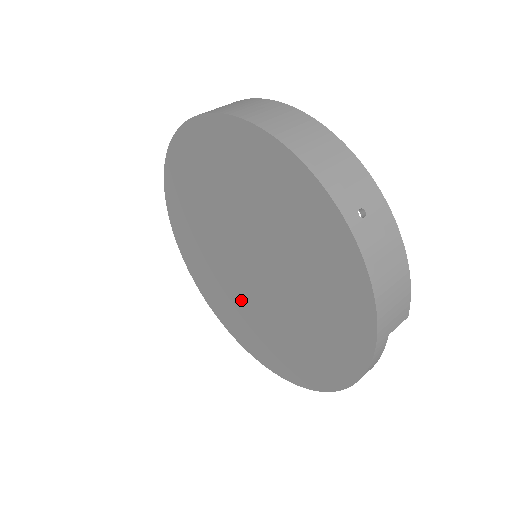
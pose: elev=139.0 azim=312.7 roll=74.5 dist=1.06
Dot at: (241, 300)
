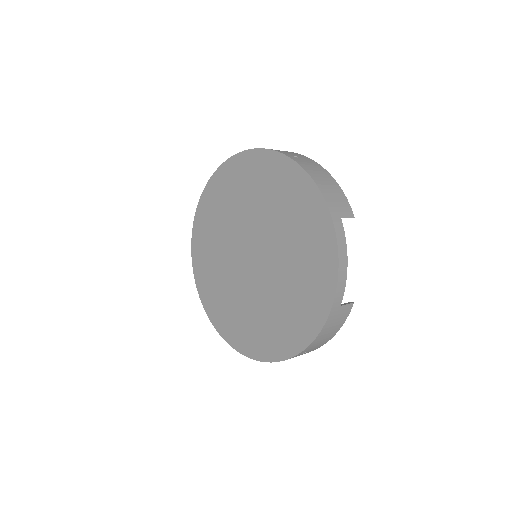
Dot at: (254, 303)
